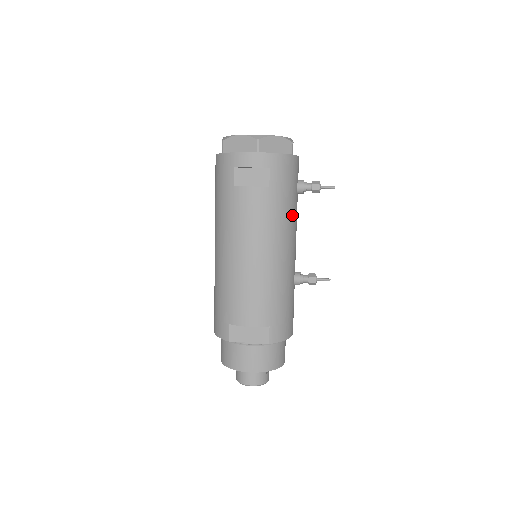
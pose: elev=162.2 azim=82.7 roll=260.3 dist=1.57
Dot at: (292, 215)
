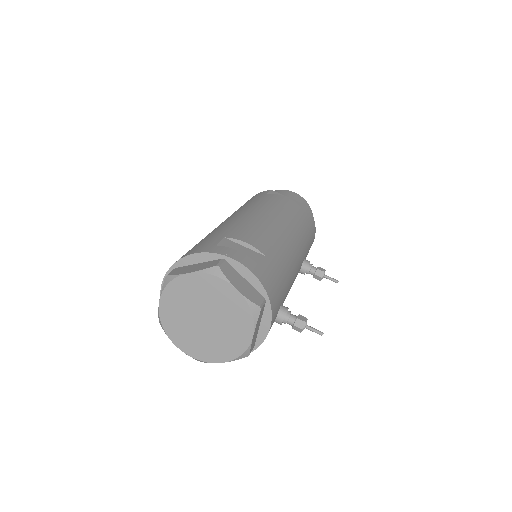
Dot at: occluded
